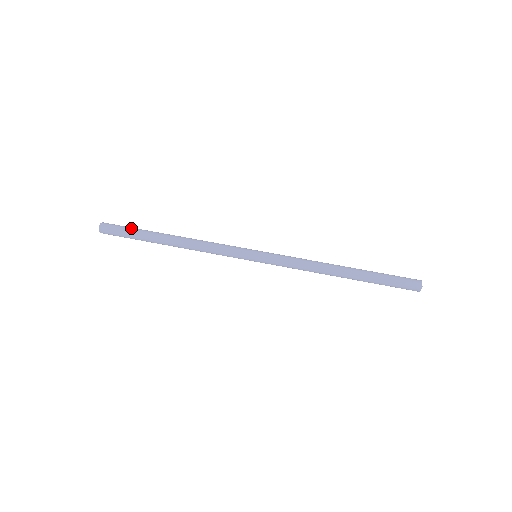
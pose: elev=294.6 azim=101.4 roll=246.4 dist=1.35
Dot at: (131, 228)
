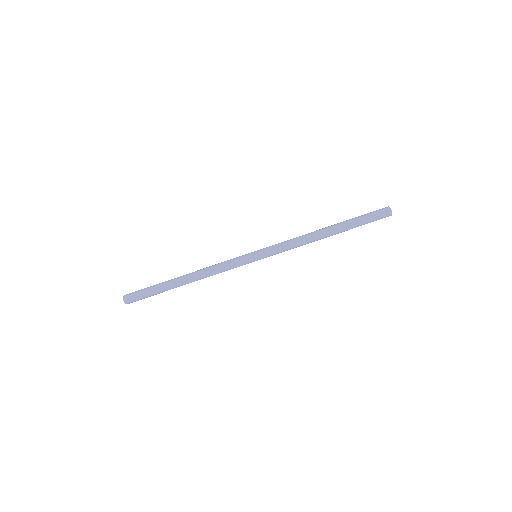
Dot at: (150, 292)
